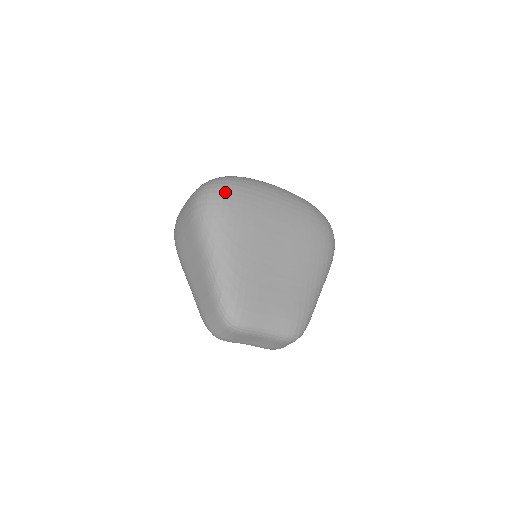
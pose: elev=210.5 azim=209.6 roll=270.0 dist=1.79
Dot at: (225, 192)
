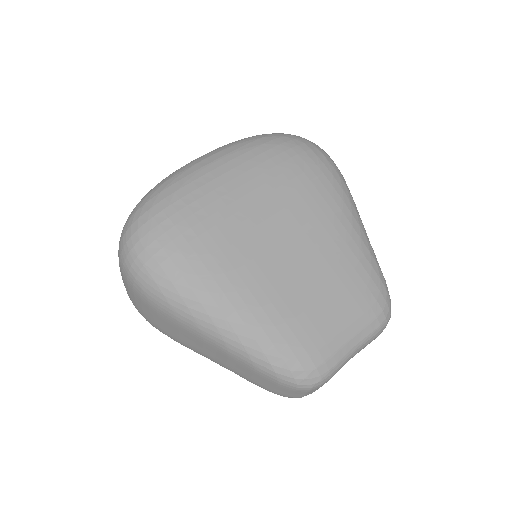
Dot at: (156, 235)
